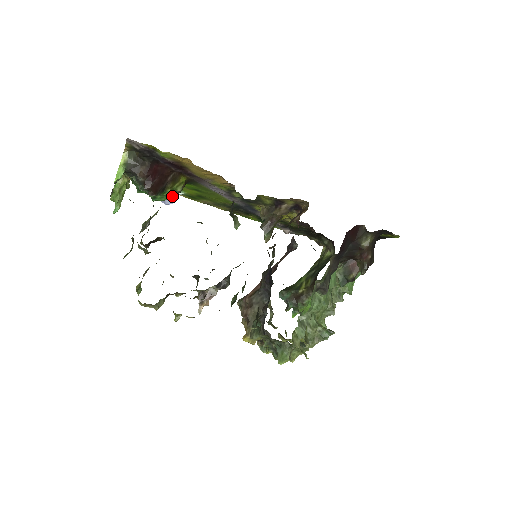
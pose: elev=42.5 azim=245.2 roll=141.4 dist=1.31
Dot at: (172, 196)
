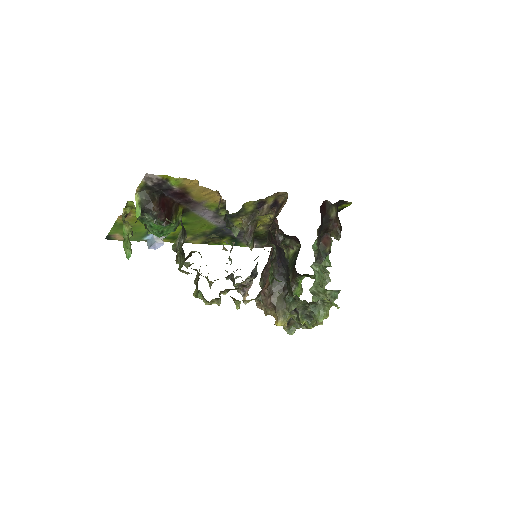
Dot at: (176, 226)
